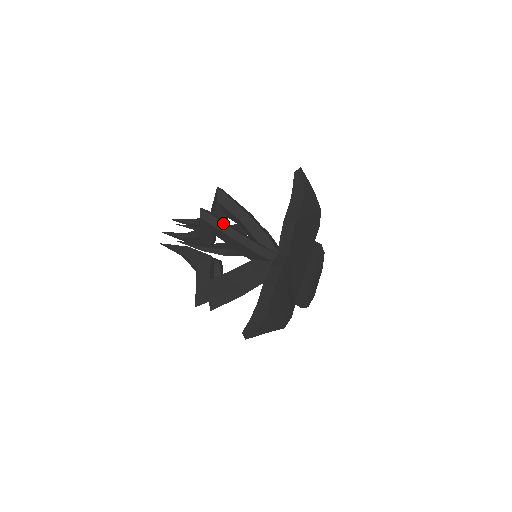
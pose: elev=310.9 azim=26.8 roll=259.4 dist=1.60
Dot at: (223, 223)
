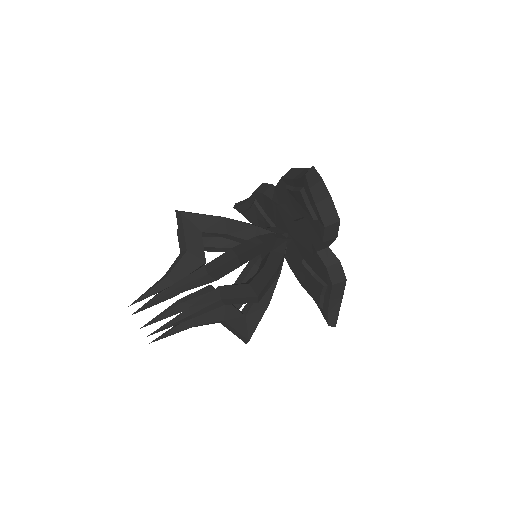
Dot at: (270, 280)
